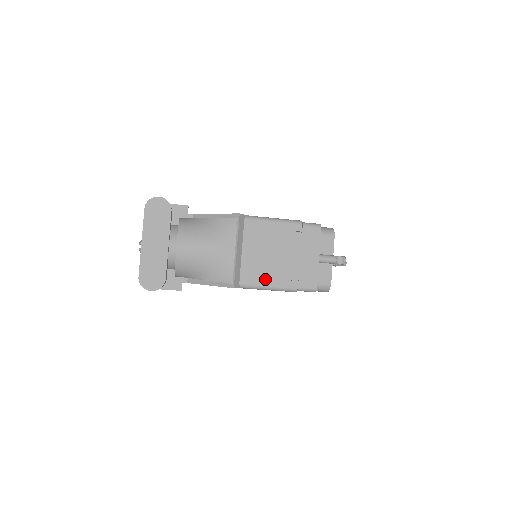
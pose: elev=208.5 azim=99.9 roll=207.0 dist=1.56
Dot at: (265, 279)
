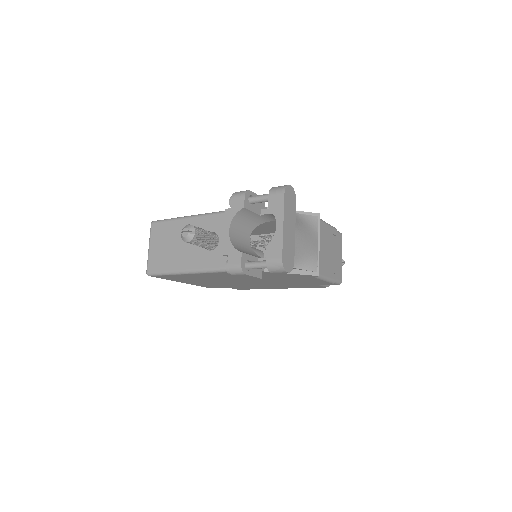
Dot at: (326, 271)
